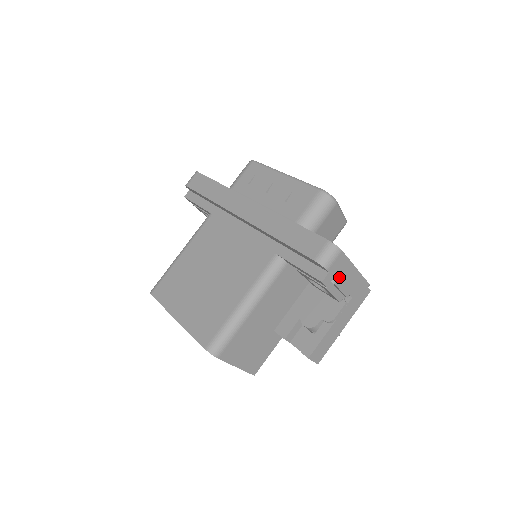
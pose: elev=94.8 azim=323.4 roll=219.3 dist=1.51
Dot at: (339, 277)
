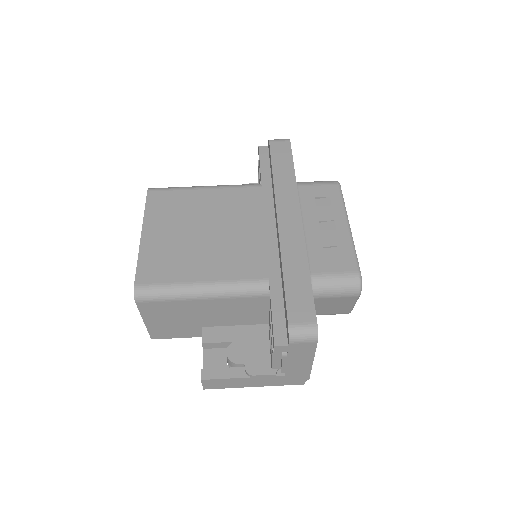
Dot at: (292, 355)
